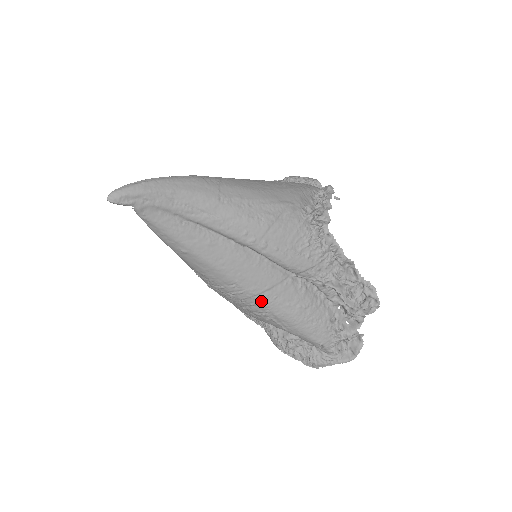
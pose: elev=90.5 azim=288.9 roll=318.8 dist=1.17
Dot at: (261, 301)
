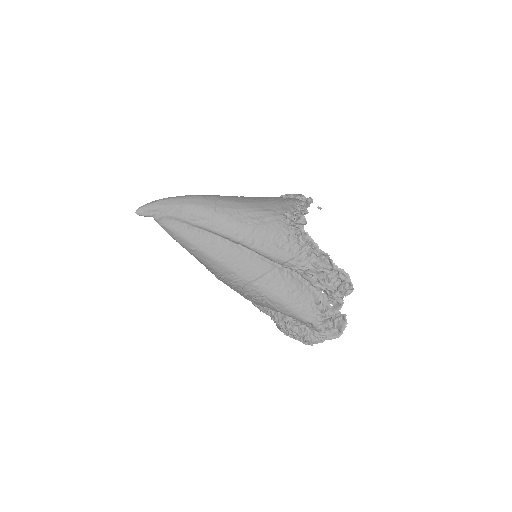
Dot at: (256, 287)
